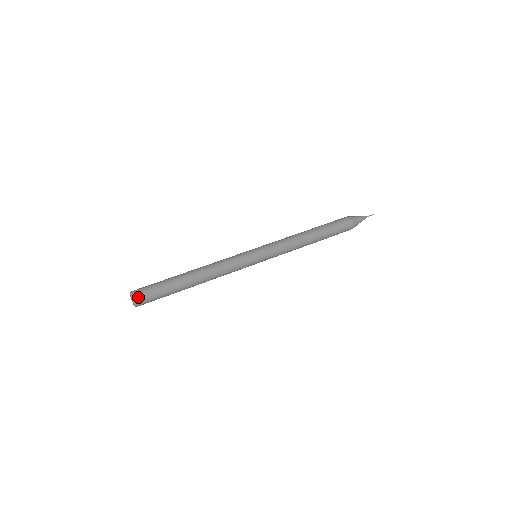
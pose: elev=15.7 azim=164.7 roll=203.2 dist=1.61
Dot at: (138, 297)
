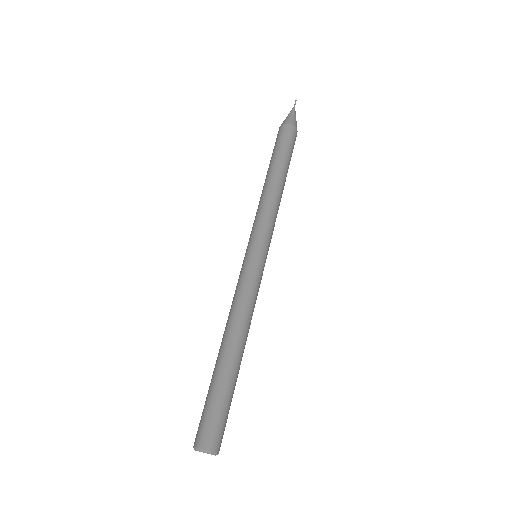
Dot at: (219, 446)
